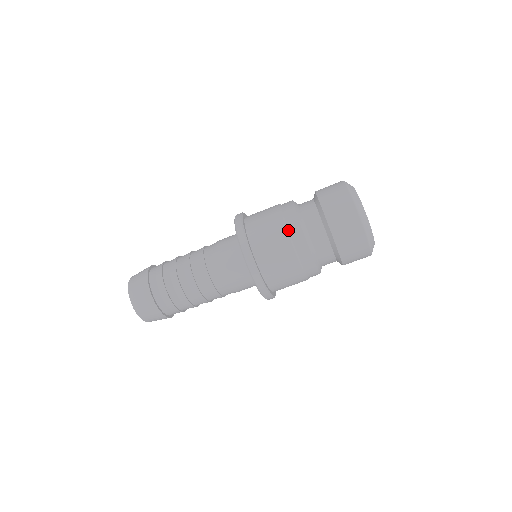
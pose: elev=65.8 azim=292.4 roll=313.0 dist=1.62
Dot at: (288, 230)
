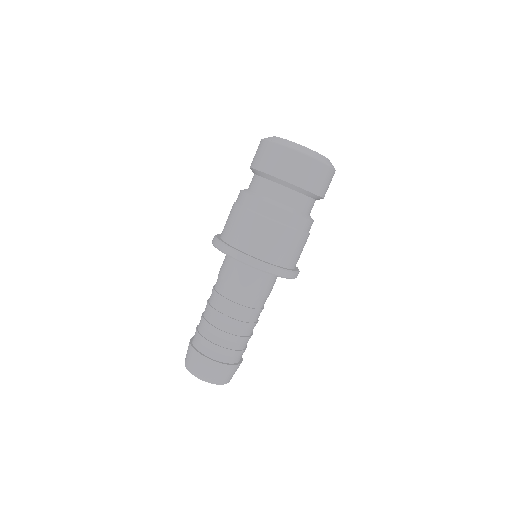
Dot at: occluded
